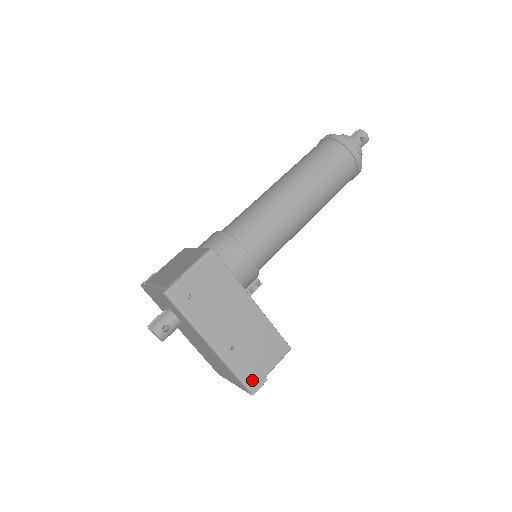
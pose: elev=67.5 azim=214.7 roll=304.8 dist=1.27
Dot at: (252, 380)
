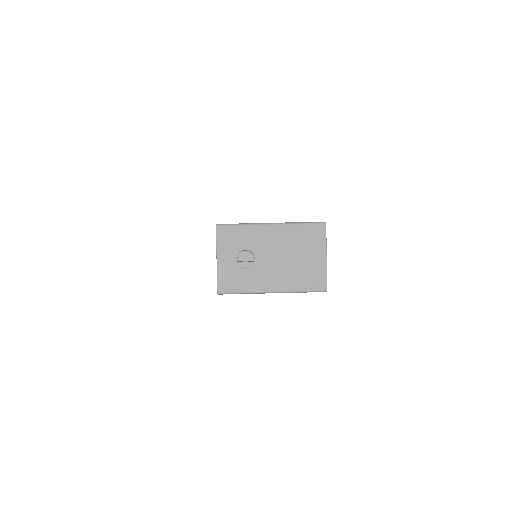
Dot at: occluded
